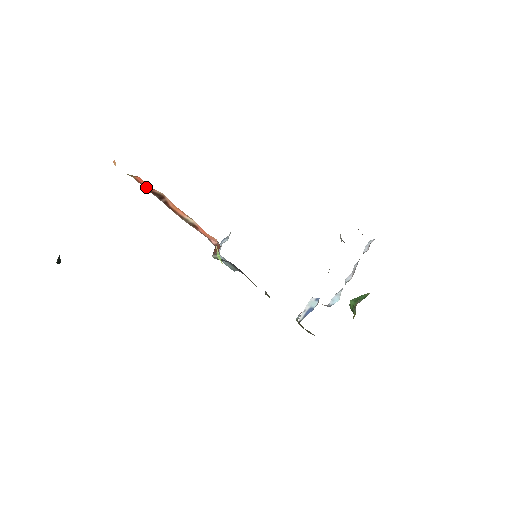
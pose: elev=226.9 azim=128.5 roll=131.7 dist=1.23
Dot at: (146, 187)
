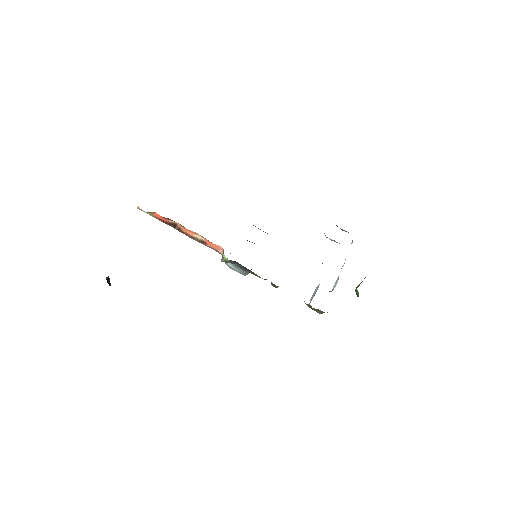
Dot at: (163, 221)
